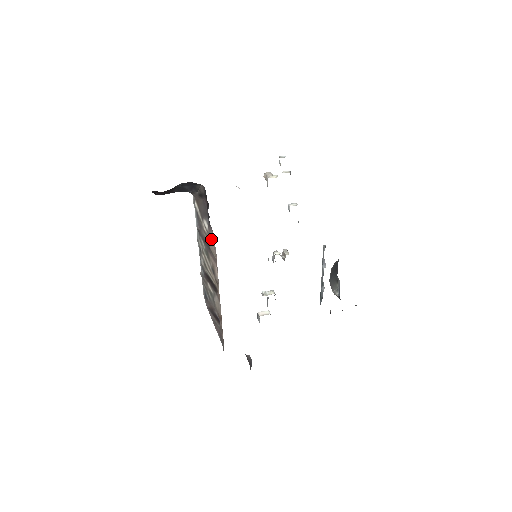
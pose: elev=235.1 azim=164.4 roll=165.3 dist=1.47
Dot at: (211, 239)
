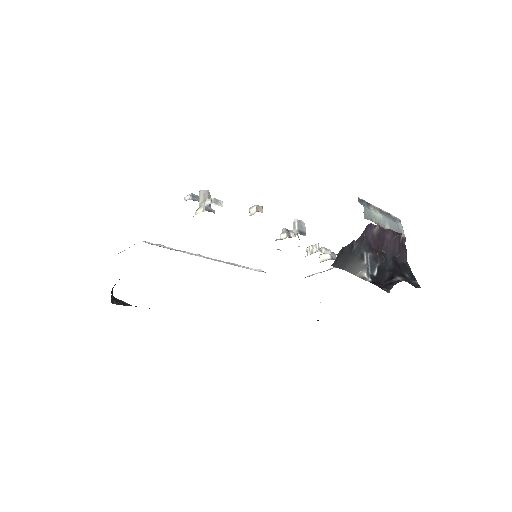
Dot at: occluded
